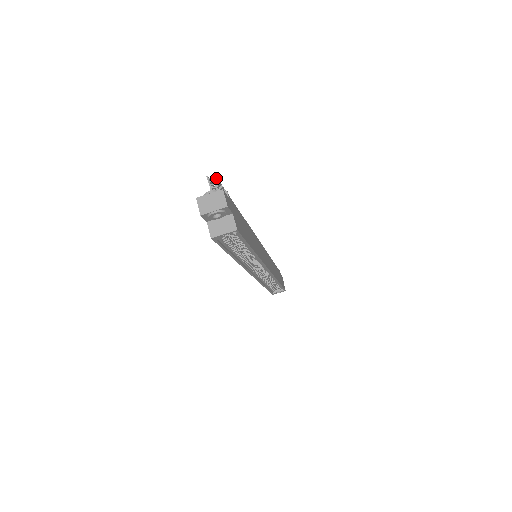
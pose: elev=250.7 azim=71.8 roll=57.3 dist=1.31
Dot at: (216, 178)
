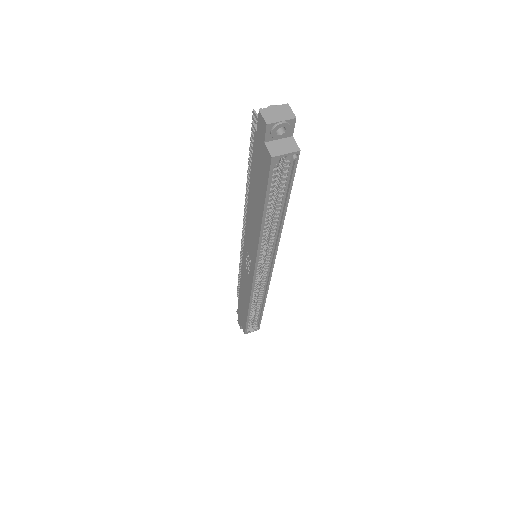
Dot at: occluded
